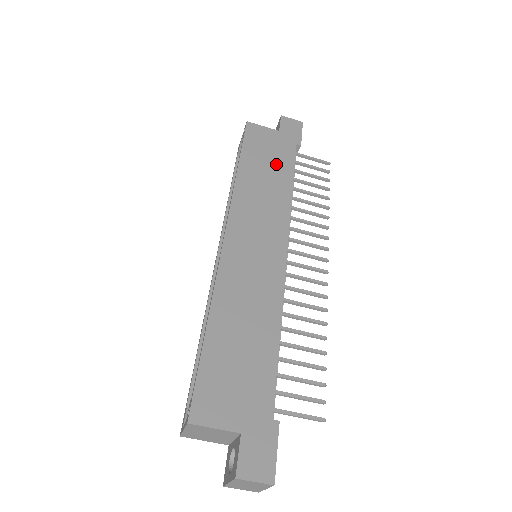
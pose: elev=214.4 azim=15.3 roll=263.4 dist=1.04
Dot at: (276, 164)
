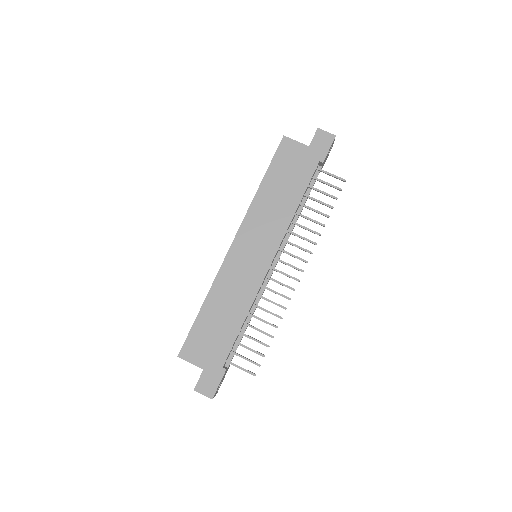
Dot at: (293, 182)
